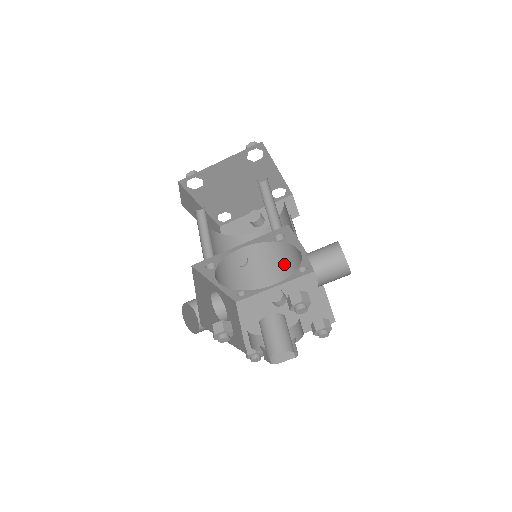
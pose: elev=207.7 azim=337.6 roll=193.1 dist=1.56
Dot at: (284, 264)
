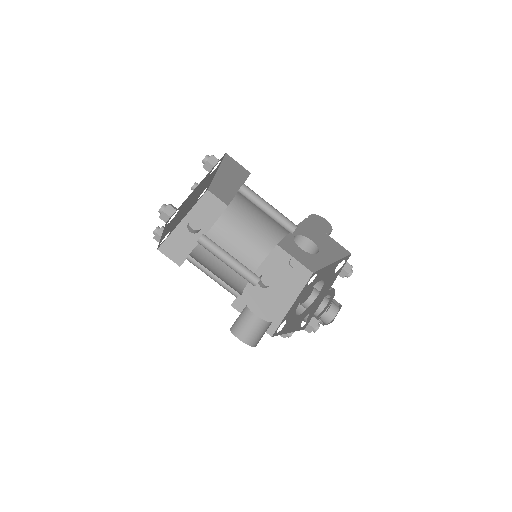
Dot at: (253, 252)
